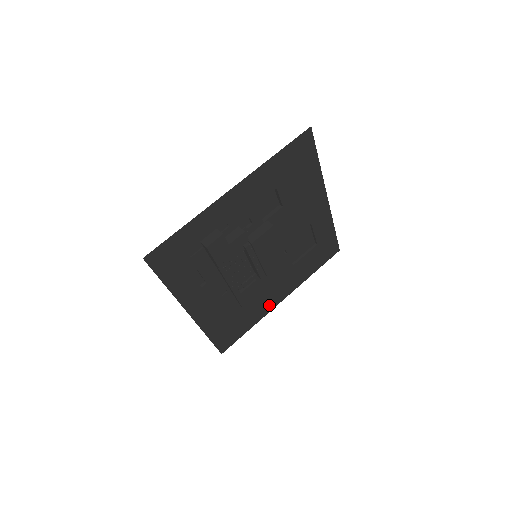
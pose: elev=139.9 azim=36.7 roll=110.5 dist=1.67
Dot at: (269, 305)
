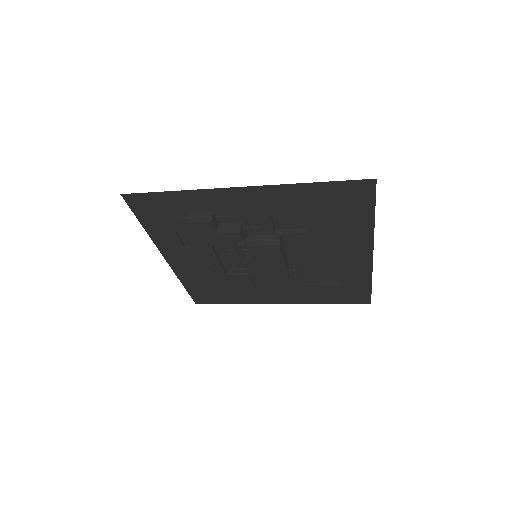
Dot at: (262, 299)
